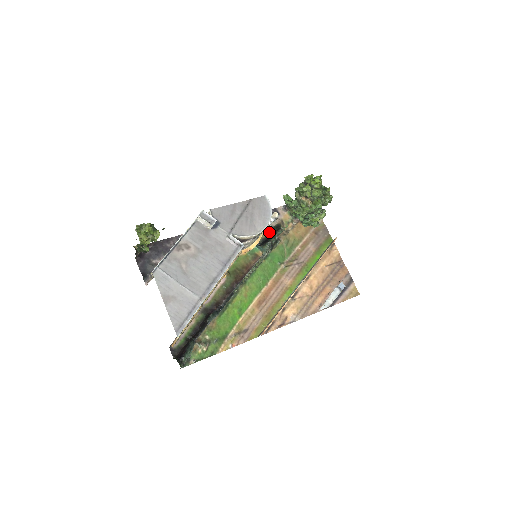
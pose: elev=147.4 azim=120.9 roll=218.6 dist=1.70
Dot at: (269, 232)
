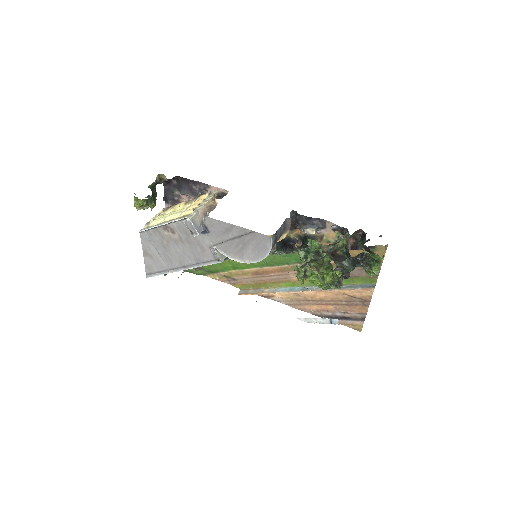
Dot at: (300, 236)
